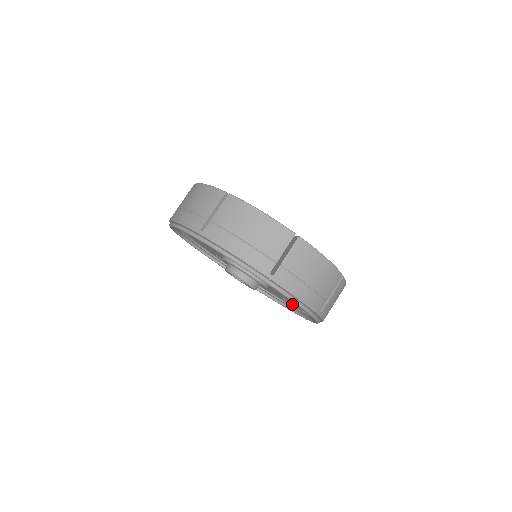
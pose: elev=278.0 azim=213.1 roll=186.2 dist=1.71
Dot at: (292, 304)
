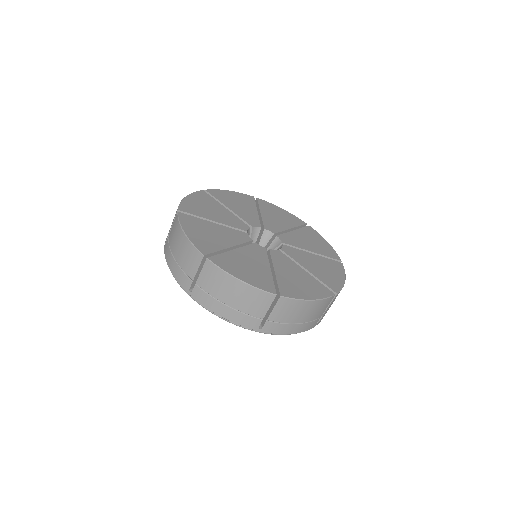
Dot at: occluded
